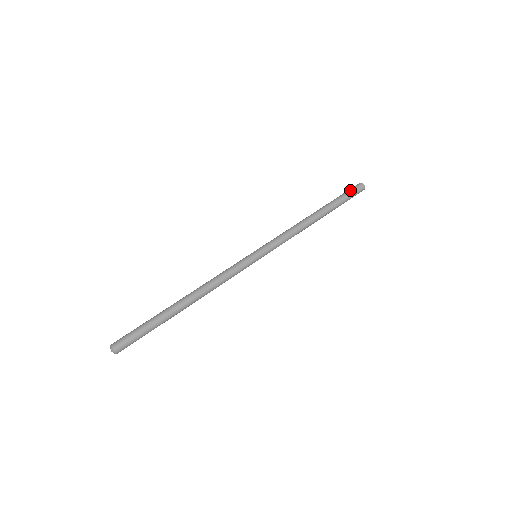
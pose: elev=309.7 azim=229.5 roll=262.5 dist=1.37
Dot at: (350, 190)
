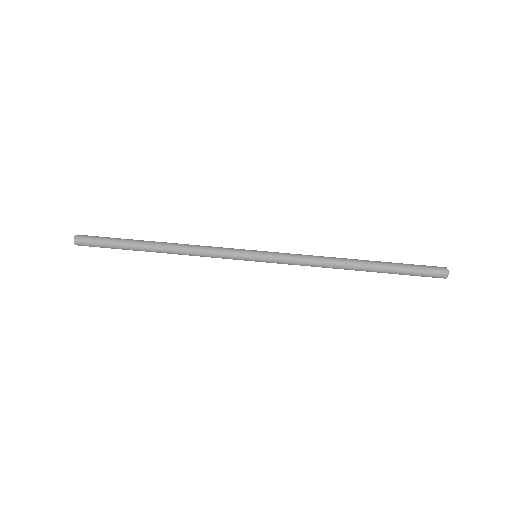
Dot at: (423, 265)
